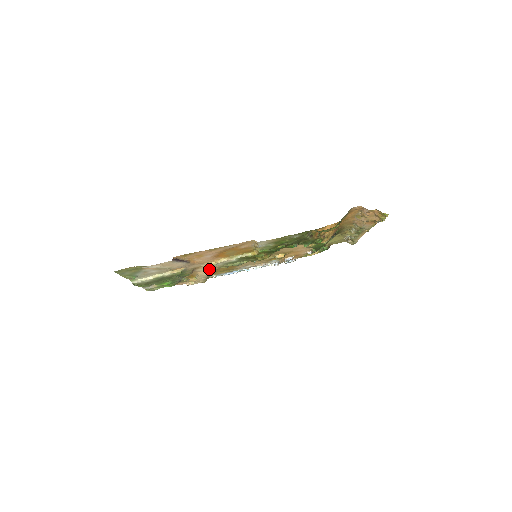
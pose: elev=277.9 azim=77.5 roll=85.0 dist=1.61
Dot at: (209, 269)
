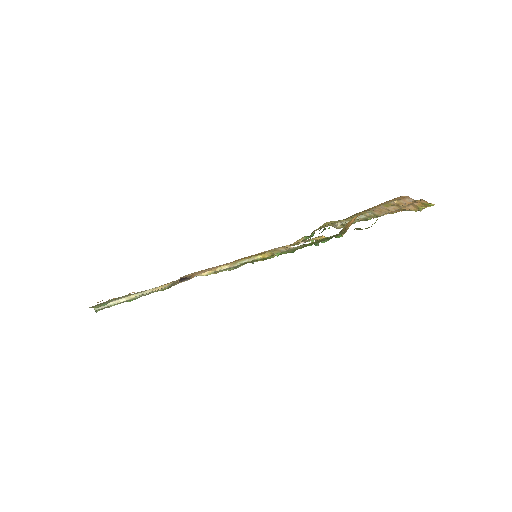
Dot at: occluded
